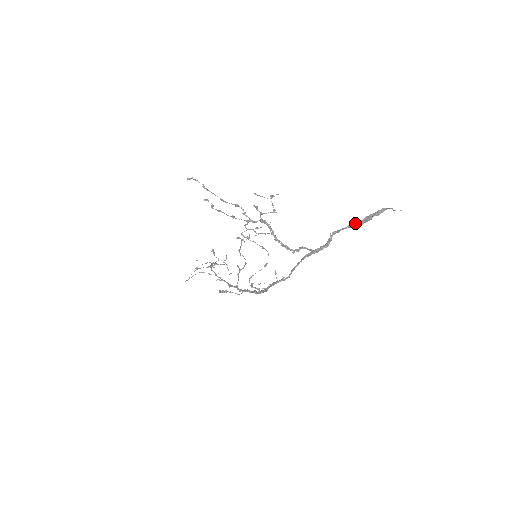
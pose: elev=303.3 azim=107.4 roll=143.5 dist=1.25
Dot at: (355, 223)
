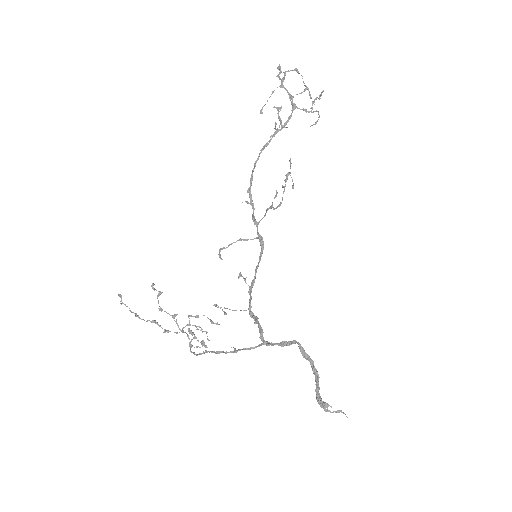
Dot at: (312, 369)
